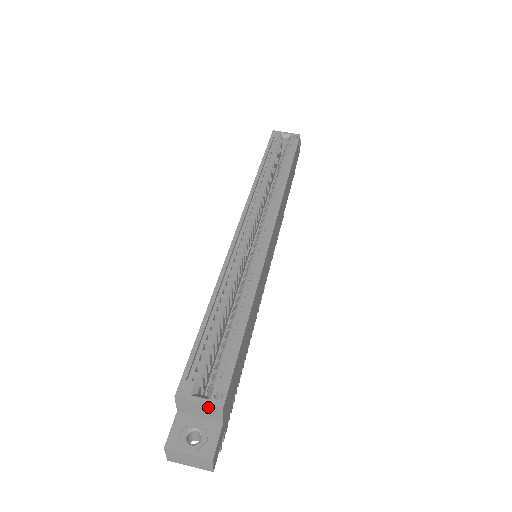
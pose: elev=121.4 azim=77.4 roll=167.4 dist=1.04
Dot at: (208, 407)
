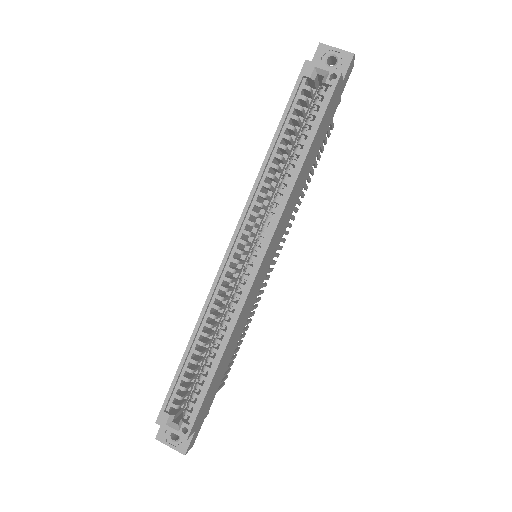
Dot at: (179, 433)
